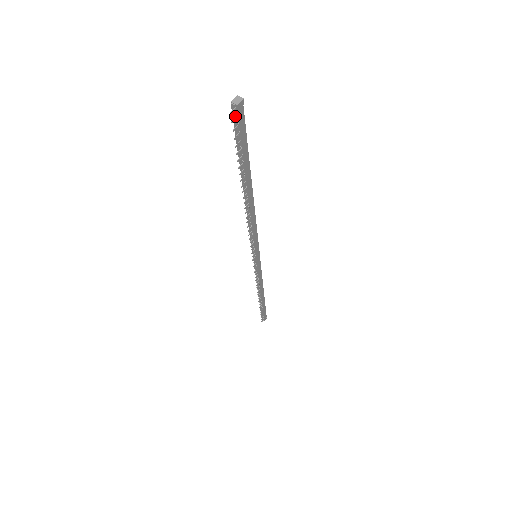
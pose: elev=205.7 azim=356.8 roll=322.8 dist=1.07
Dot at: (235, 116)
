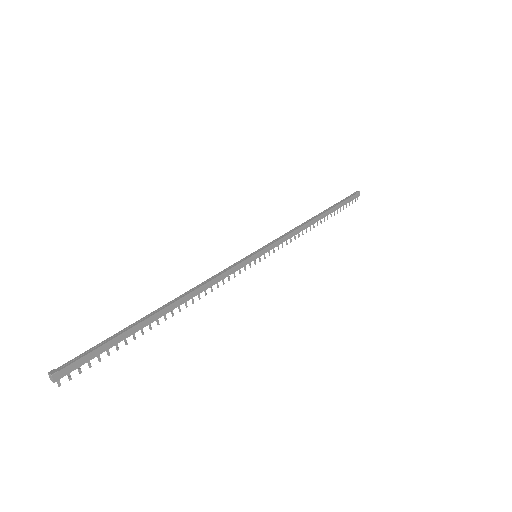
Dot at: (67, 374)
